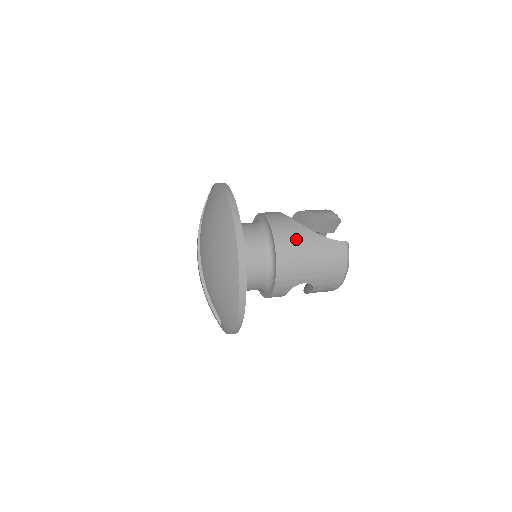
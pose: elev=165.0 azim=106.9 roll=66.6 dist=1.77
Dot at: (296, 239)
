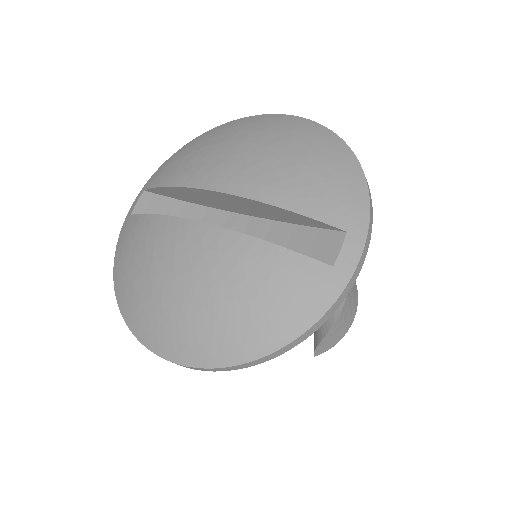
Dot at: occluded
